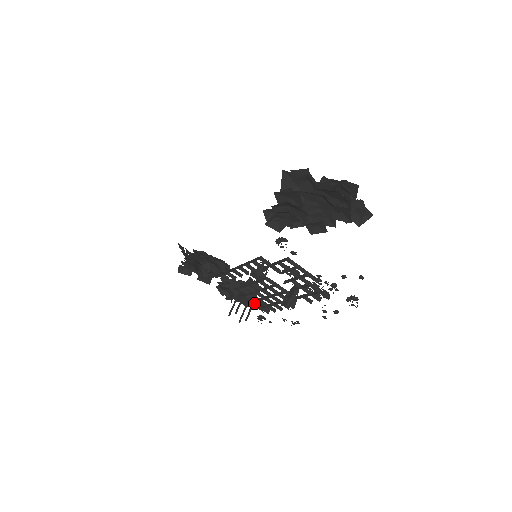
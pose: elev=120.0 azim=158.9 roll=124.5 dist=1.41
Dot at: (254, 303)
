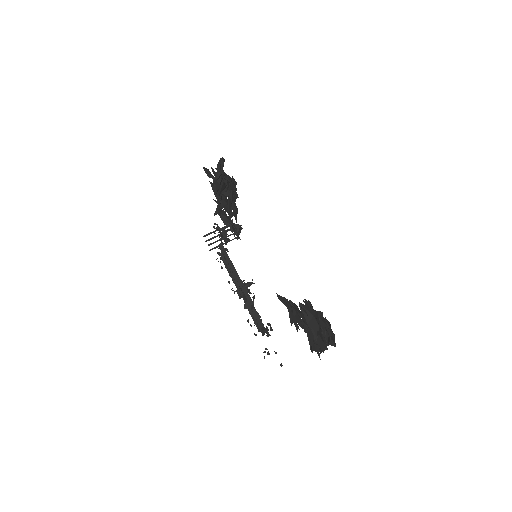
Dot at: occluded
